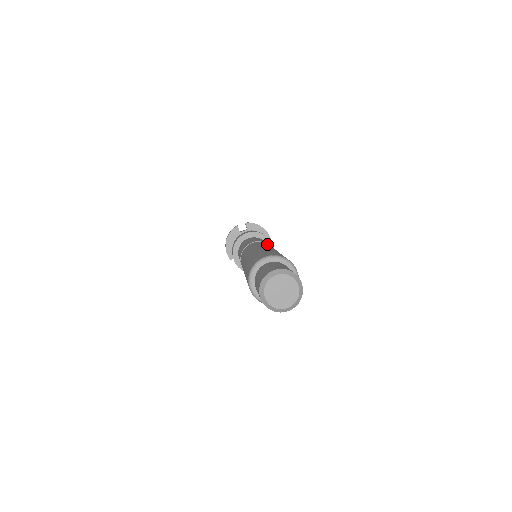
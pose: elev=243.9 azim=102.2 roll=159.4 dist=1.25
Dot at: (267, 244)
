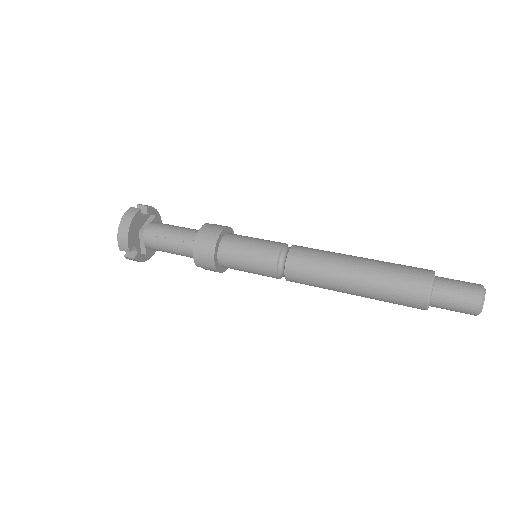
Dot at: occluded
